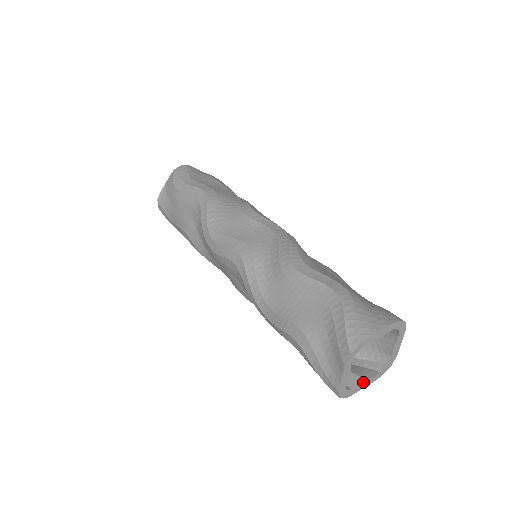
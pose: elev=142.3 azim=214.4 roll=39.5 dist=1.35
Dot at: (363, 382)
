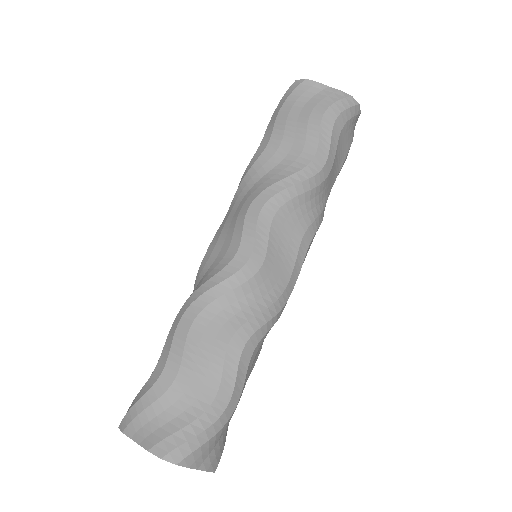
Dot at: occluded
